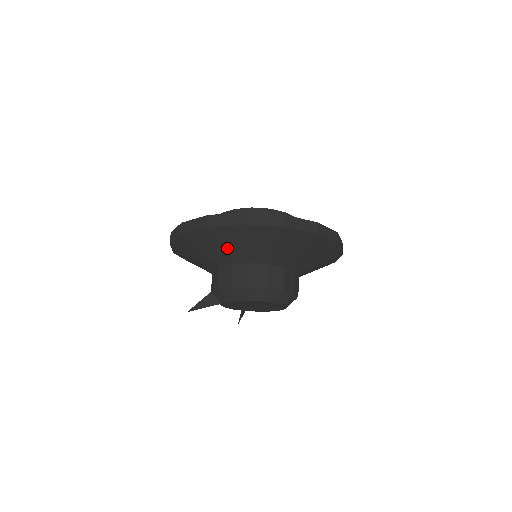
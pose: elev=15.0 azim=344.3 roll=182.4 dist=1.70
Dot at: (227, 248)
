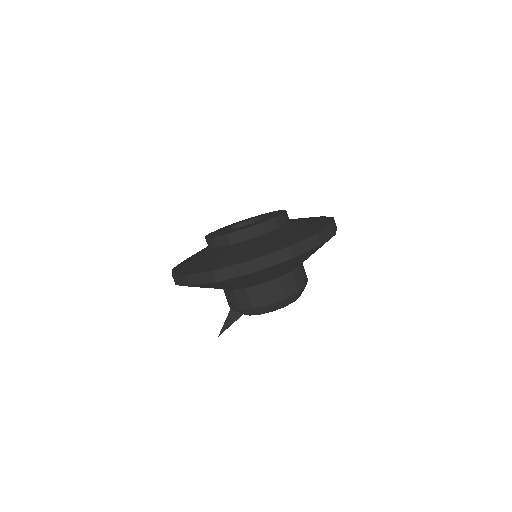
Dot at: (239, 284)
